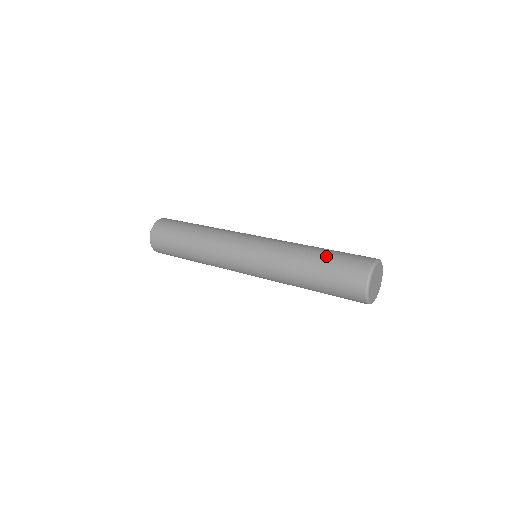
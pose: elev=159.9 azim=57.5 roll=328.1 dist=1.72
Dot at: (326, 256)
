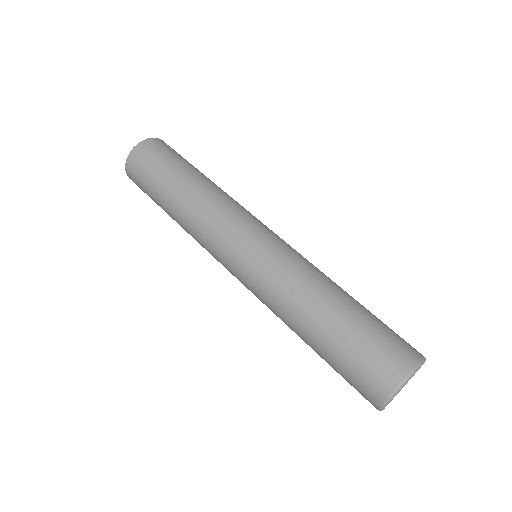
Dot at: (345, 325)
